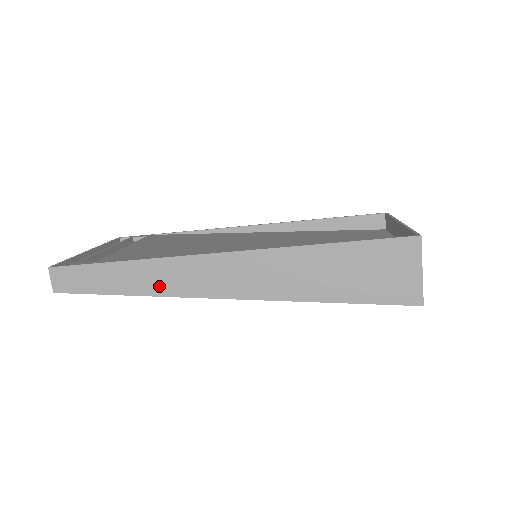
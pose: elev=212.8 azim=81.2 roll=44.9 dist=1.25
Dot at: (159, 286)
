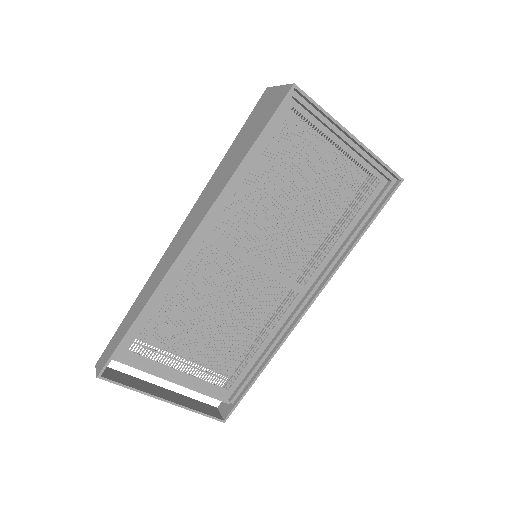
Dot at: (151, 290)
